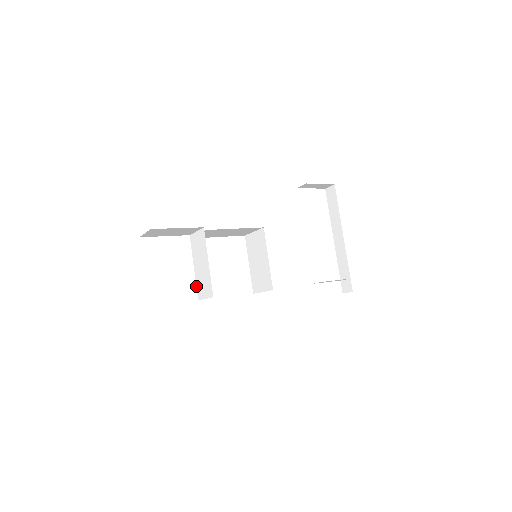
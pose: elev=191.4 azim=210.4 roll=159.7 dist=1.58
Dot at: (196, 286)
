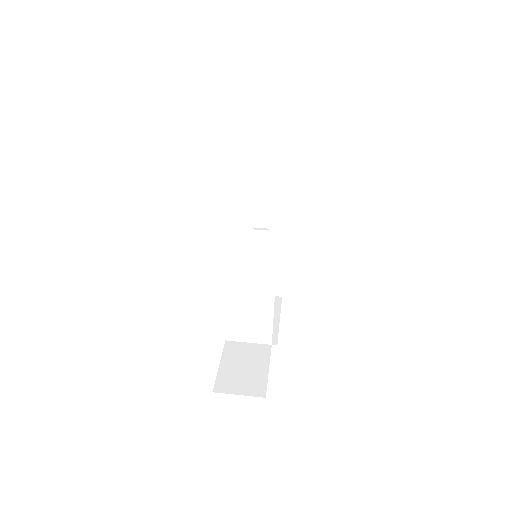
Dot at: (225, 326)
